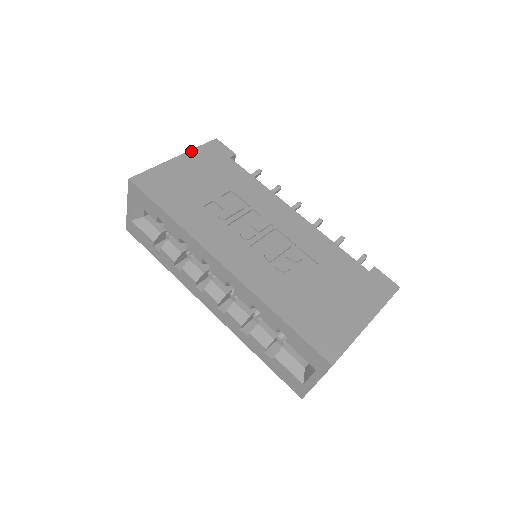
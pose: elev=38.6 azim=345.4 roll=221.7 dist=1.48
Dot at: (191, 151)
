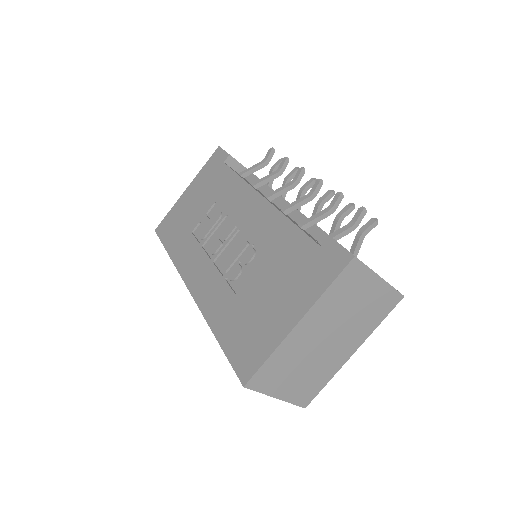
Dot at: (197, 175)
